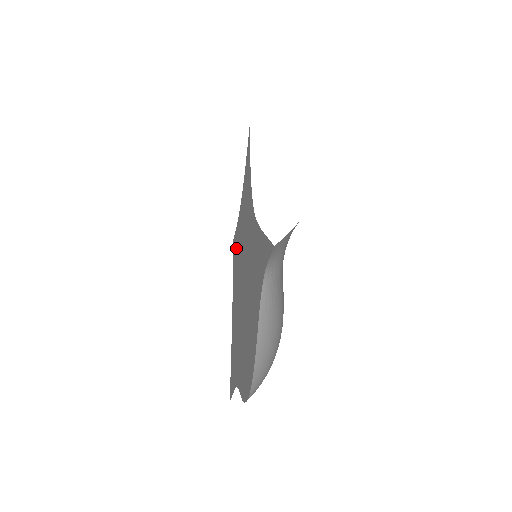
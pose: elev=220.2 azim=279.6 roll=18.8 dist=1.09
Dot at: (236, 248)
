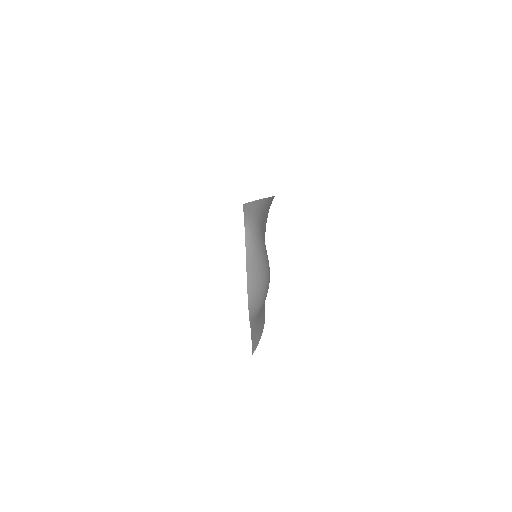
Dot at: occluded
